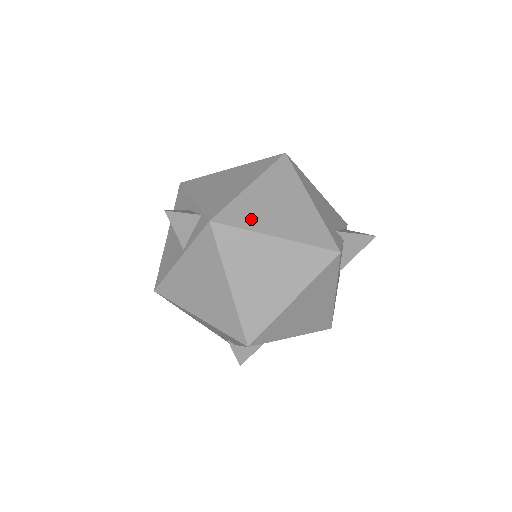
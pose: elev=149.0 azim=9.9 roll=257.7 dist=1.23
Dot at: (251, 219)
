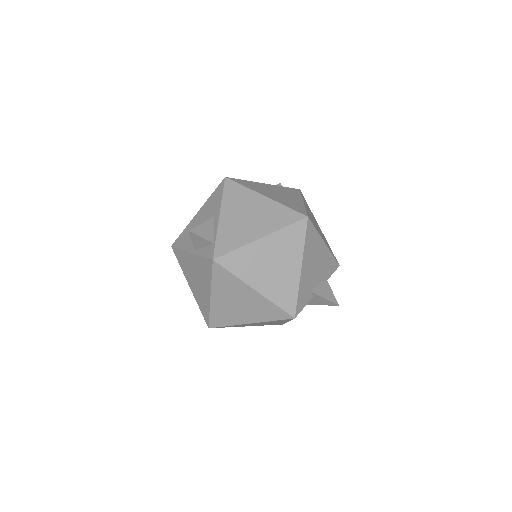
Dot at: (244, 269)
